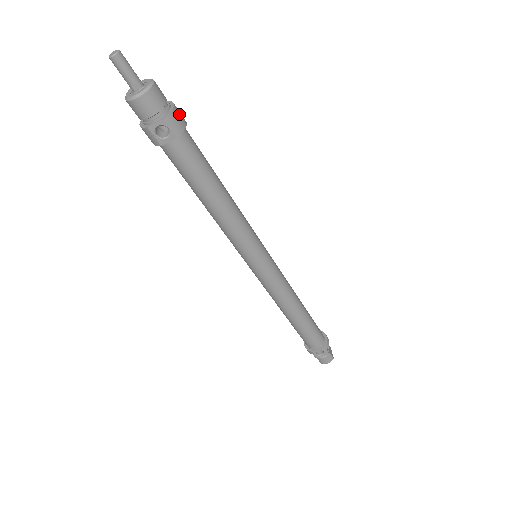
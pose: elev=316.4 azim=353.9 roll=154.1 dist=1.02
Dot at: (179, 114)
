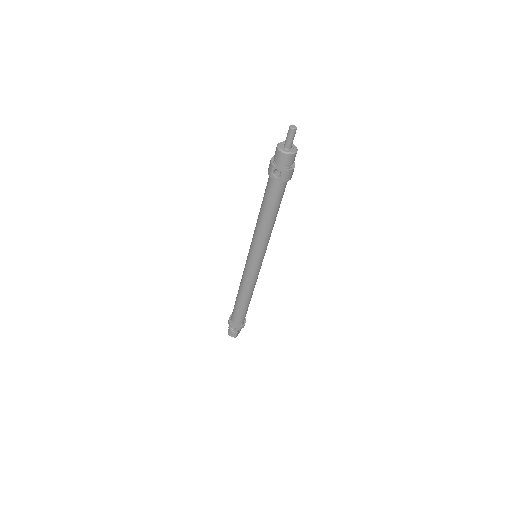
Dot at: (292, 173)
